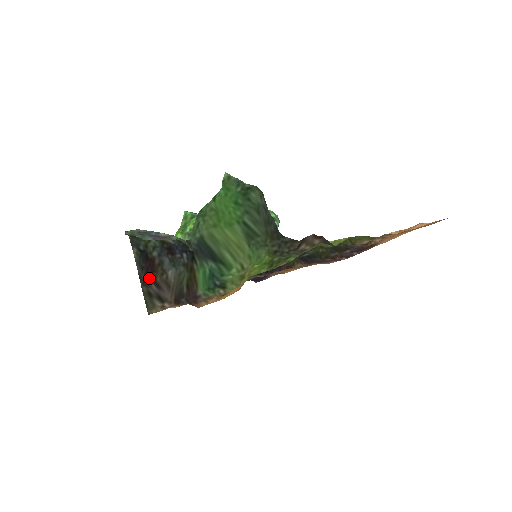
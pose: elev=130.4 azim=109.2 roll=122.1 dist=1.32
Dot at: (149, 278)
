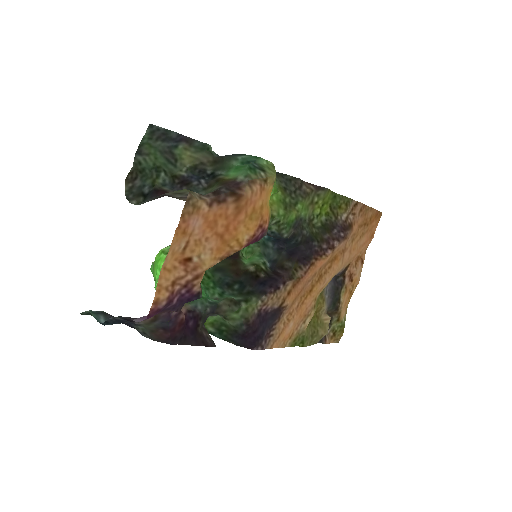
Dot at: (168, 196)
